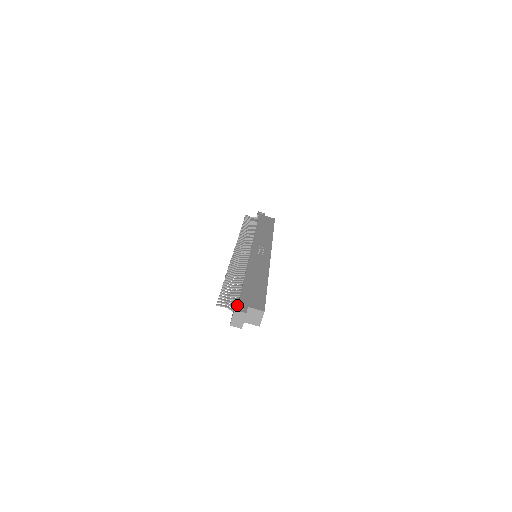
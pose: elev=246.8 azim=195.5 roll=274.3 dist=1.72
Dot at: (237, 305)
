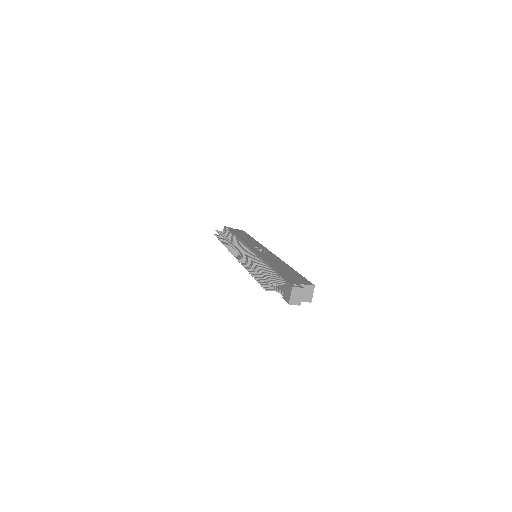
Dot at: (290, 283)
